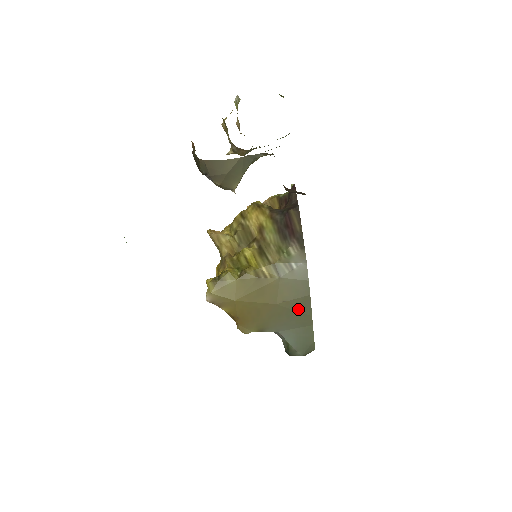
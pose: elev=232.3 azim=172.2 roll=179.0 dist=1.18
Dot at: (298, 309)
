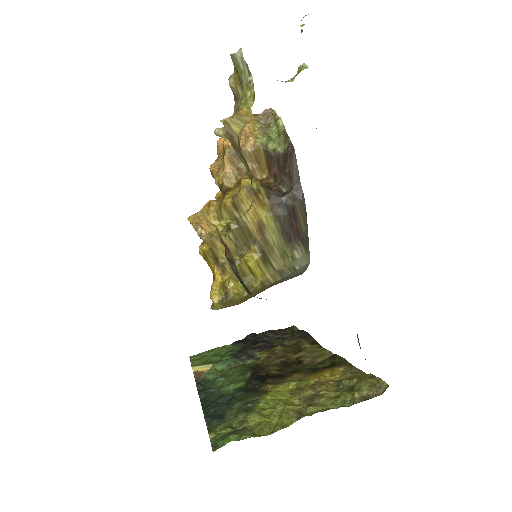
Dot at: occluded
